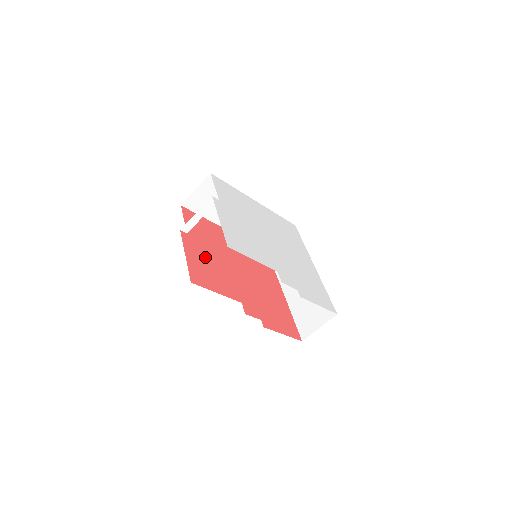
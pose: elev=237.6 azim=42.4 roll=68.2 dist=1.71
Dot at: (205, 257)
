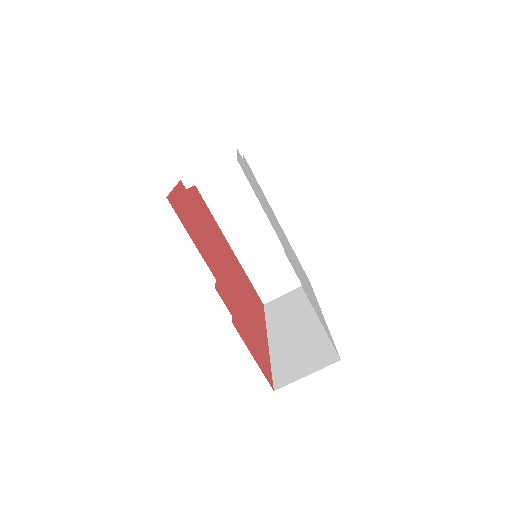
Dot at: (195, 217)
